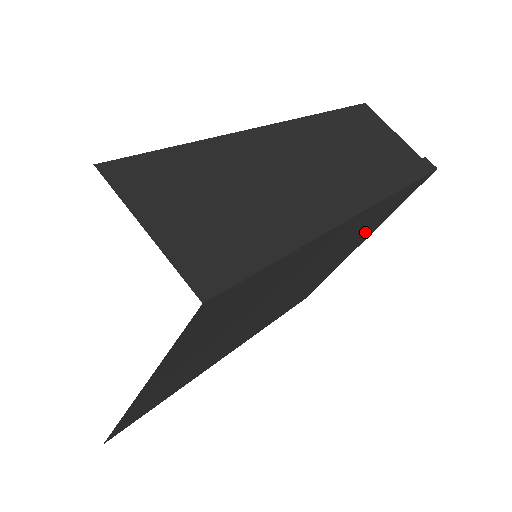
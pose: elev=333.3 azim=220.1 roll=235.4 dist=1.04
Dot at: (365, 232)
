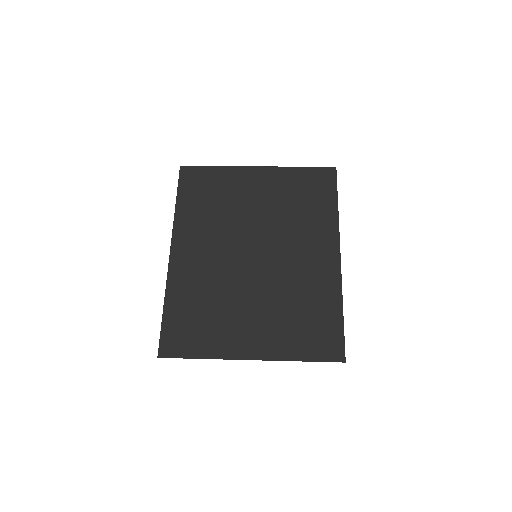
Dot at: occluded
